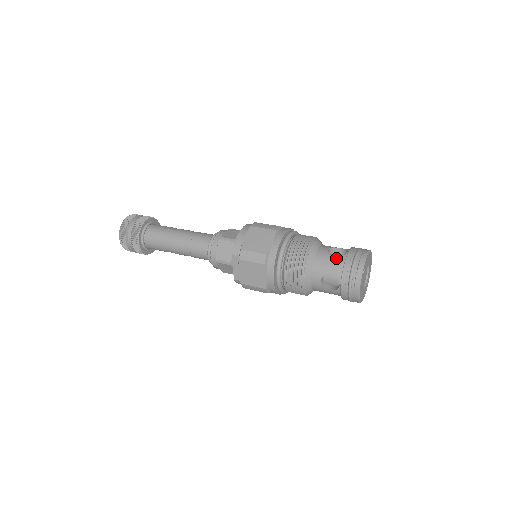
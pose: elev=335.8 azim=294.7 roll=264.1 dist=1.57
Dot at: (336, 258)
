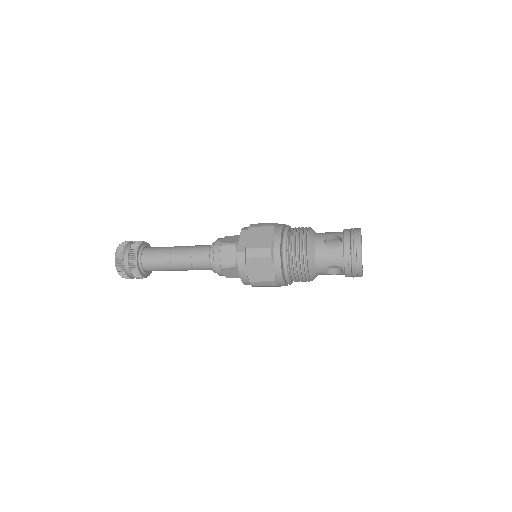
Dot at: occluded
